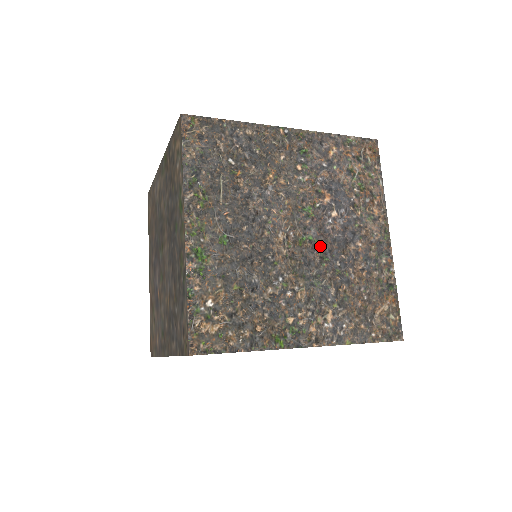
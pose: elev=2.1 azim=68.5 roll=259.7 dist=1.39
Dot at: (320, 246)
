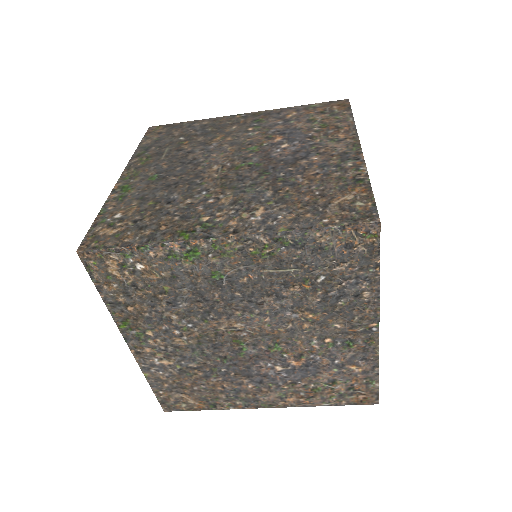
Dot at: (261, 167)
